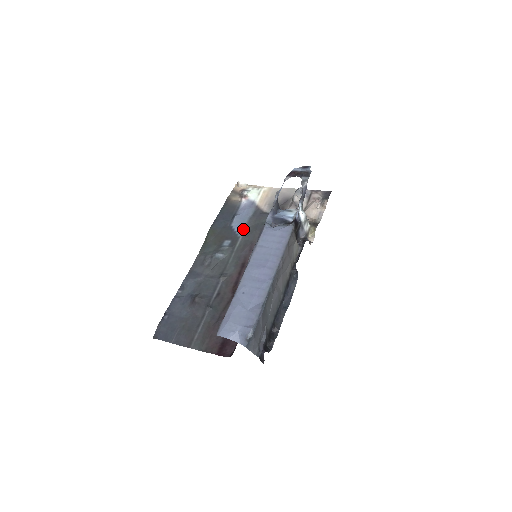
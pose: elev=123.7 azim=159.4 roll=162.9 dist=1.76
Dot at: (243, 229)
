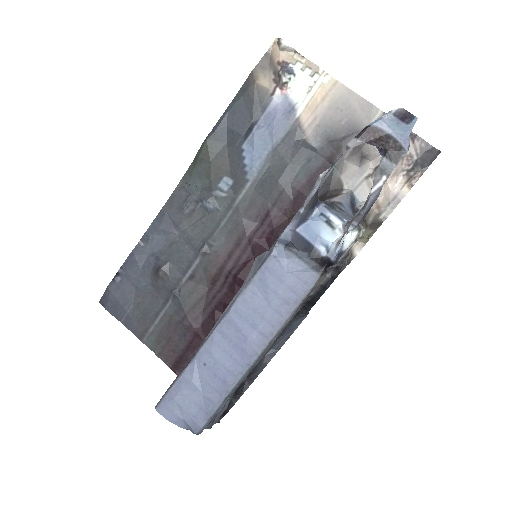
Dot at: (258, 166)
